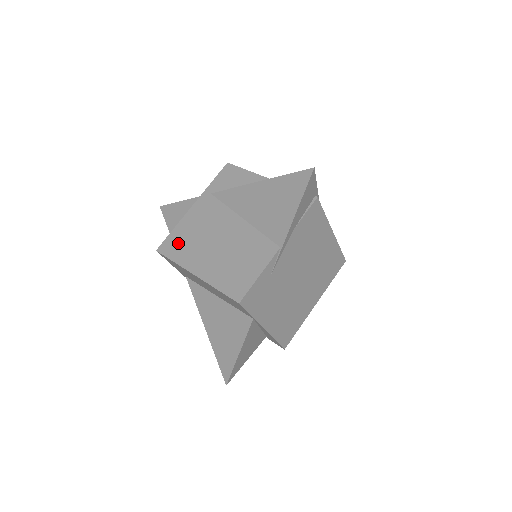
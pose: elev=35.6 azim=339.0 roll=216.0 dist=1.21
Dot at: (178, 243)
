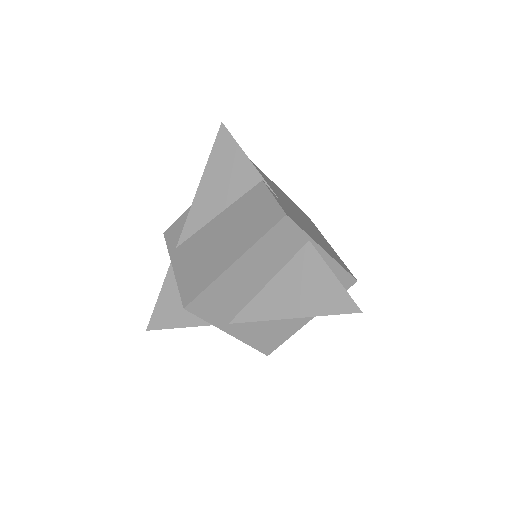
Dot at: (194, 282)
